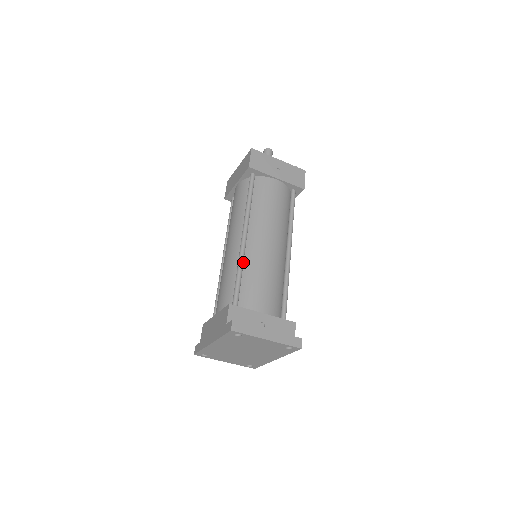
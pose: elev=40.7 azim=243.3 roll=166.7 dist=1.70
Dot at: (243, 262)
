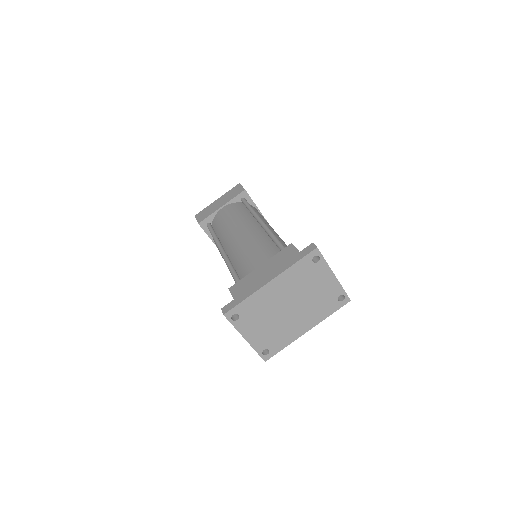
Dot at: occluded
